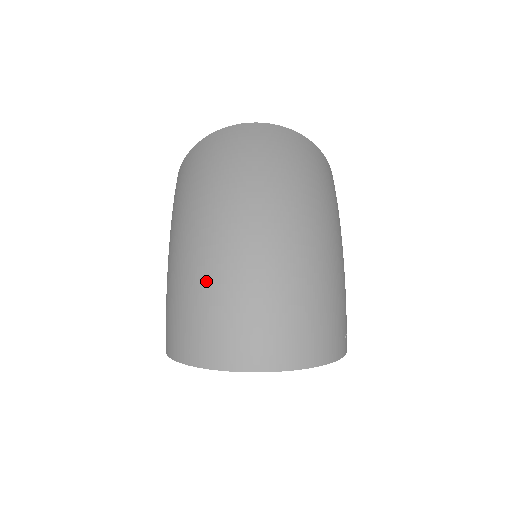
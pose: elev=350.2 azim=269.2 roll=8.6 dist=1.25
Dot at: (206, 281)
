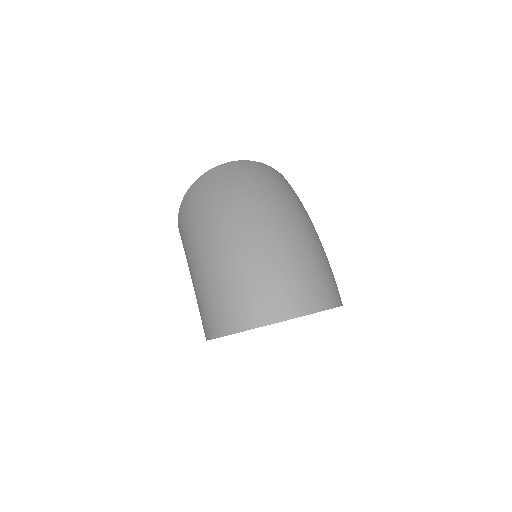
Dot at: (234, 267)
